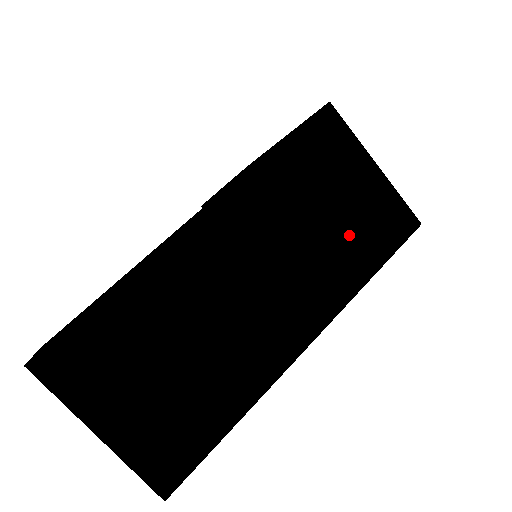
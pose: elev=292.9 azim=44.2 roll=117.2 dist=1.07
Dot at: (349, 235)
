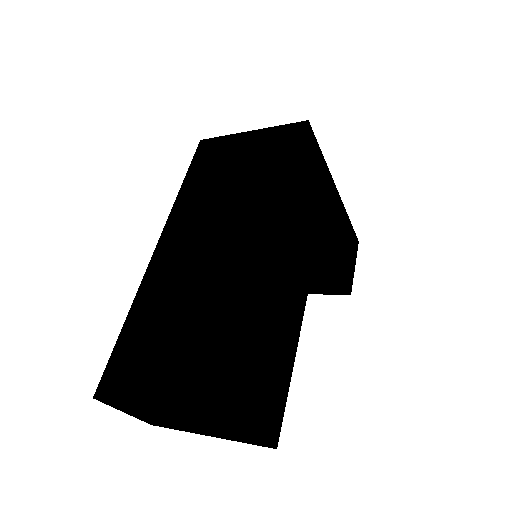
Dot at: (259, 170)
